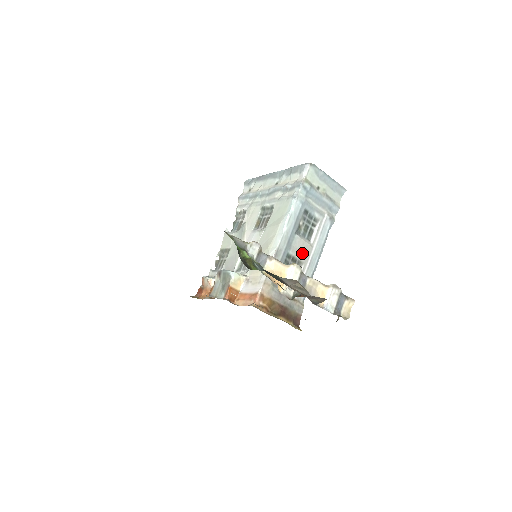
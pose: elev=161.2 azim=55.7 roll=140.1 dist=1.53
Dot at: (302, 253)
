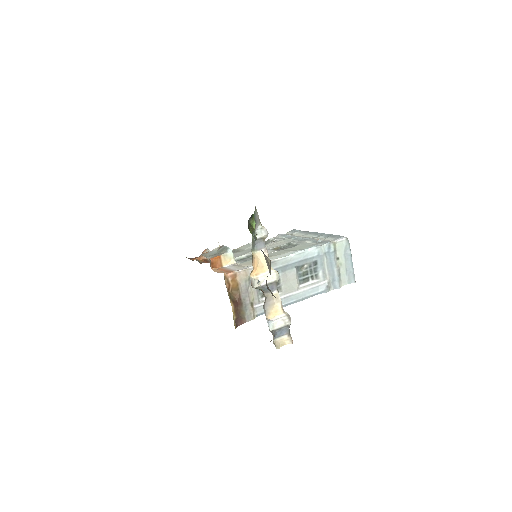
Dot at: (287, 284)
